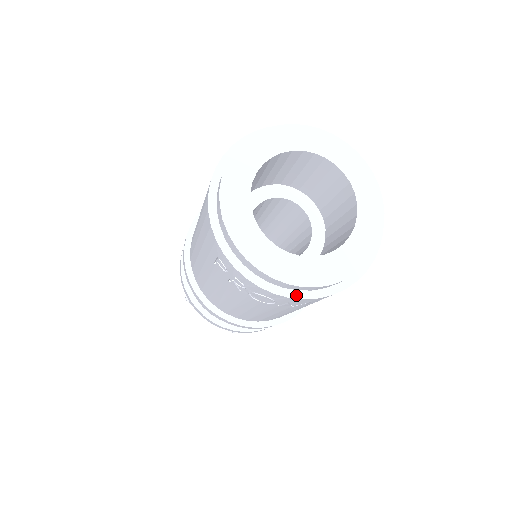
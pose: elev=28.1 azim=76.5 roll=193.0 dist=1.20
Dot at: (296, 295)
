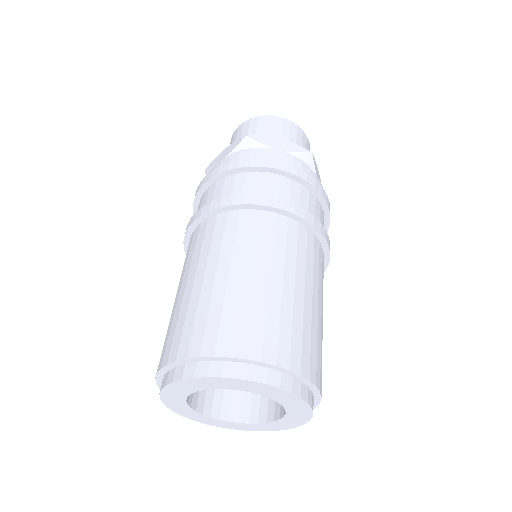
Dot at: occluded
